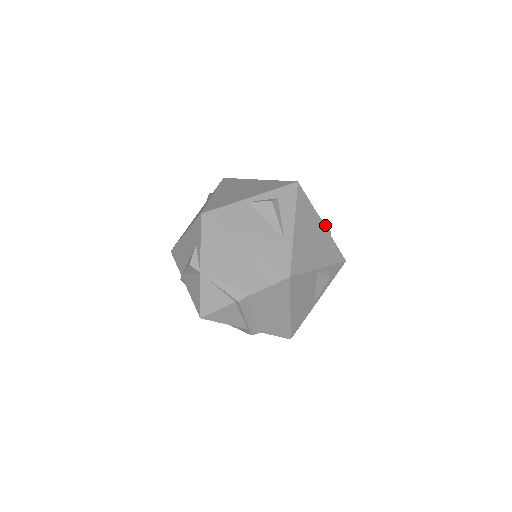
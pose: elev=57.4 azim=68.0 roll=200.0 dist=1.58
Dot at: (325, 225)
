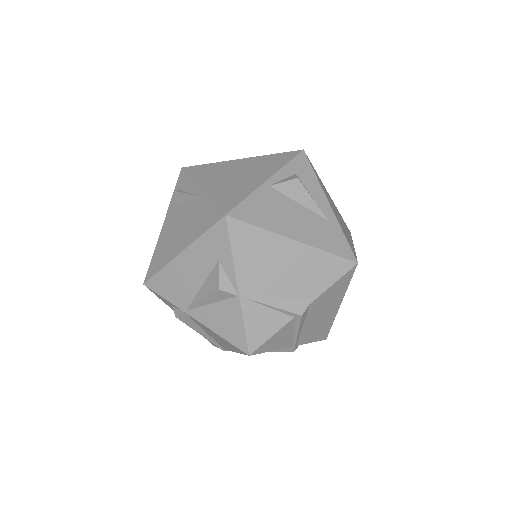
Dot at: occluded
